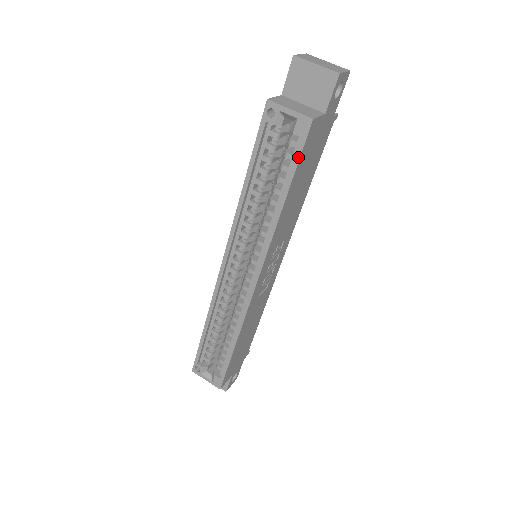
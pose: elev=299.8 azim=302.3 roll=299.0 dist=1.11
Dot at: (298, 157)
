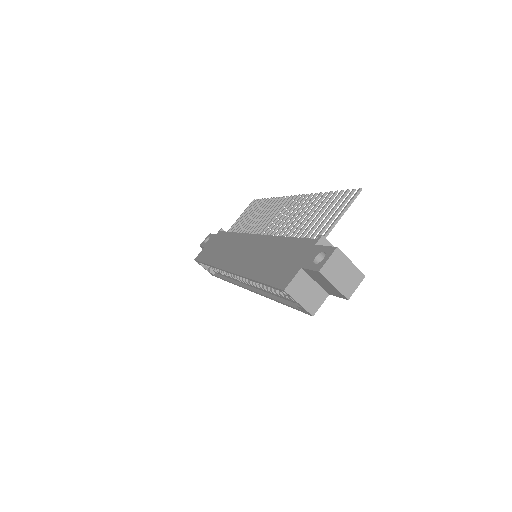
Dot at: (296, 309)
